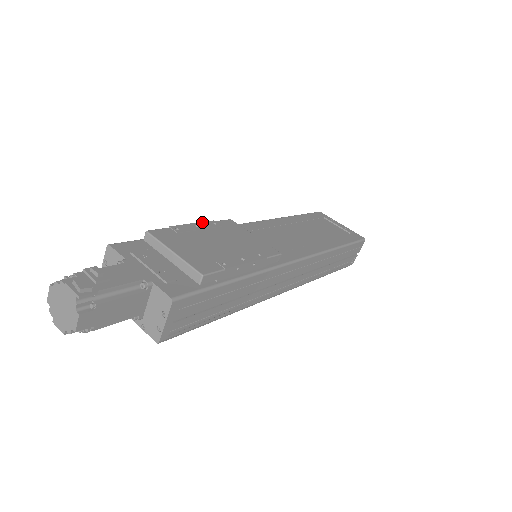
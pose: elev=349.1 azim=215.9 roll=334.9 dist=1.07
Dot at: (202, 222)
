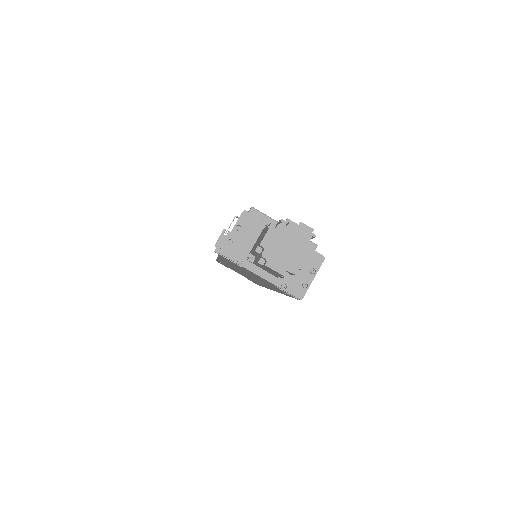
Dot at: occluded
